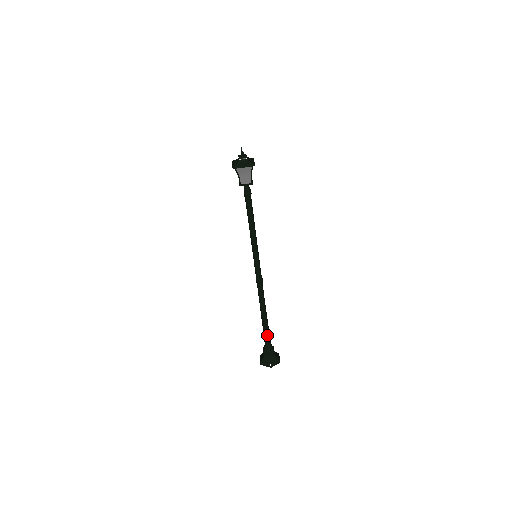
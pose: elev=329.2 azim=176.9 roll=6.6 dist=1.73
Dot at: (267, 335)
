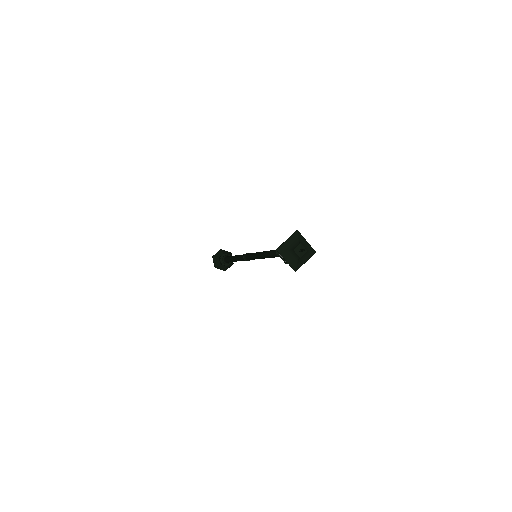
Dot at: (229, 261)
